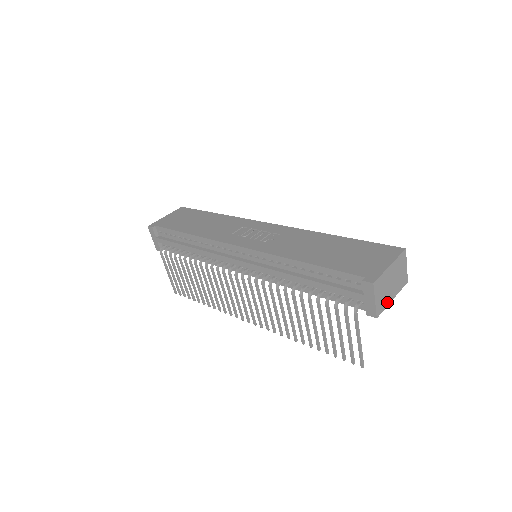
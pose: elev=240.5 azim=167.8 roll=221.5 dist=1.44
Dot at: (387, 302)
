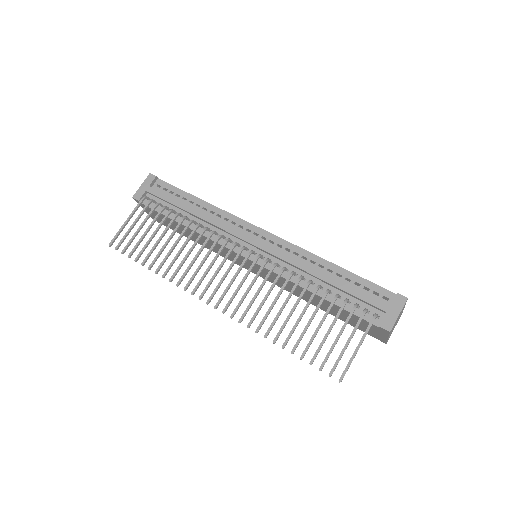
Dot at: (390, 333)
